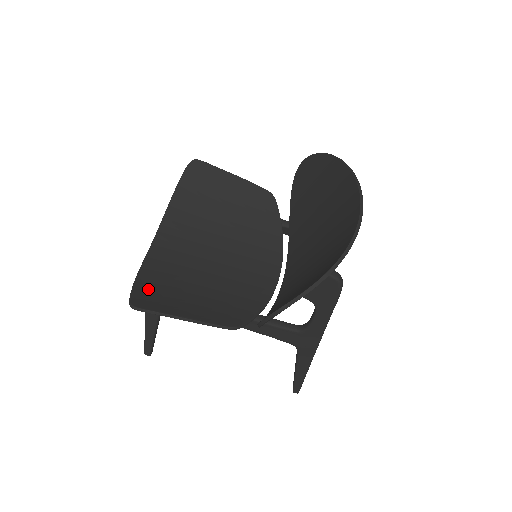
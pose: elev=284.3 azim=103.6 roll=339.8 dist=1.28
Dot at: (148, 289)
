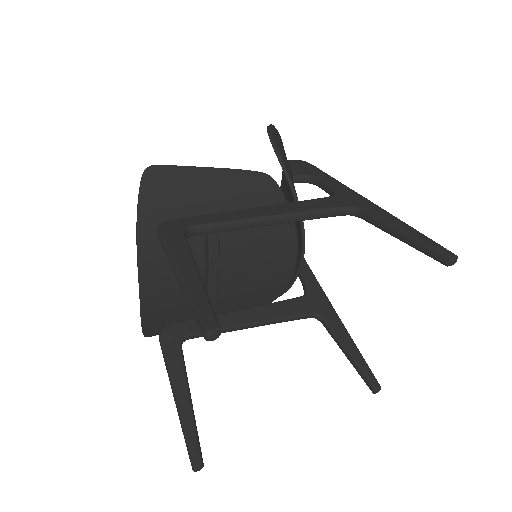
Dot at: (157, 210)
